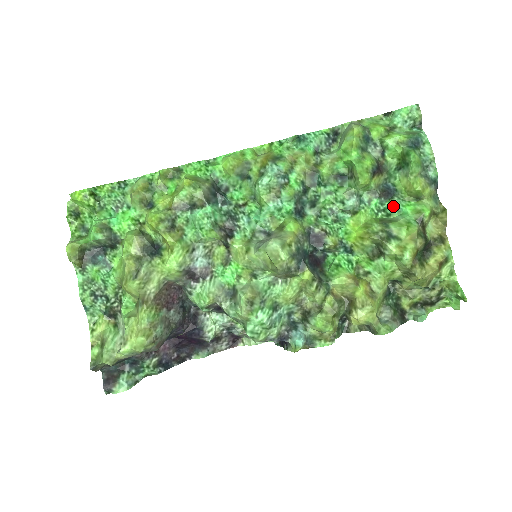
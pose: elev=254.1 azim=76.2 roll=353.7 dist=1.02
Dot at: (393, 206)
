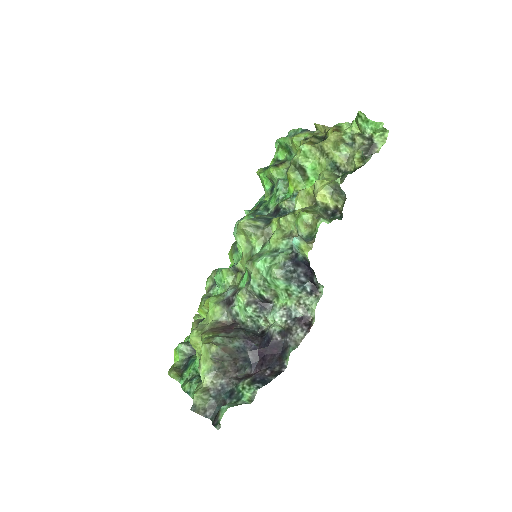
Dot at: occluded
